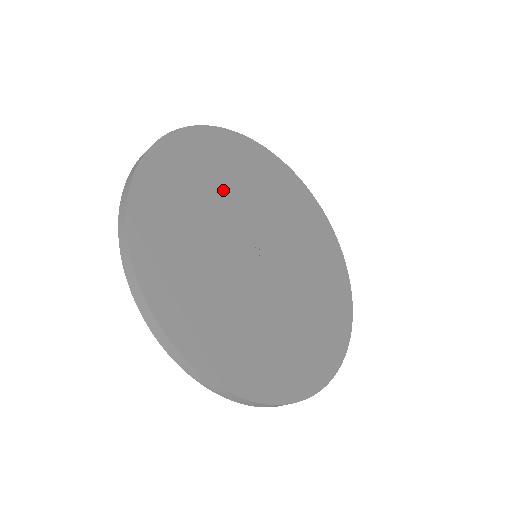
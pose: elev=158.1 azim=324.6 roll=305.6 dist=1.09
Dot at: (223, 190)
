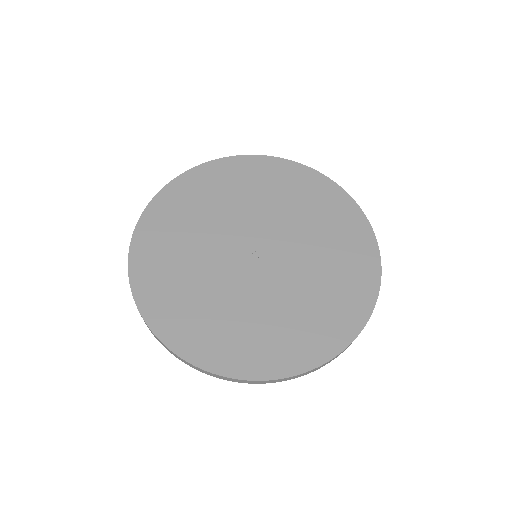
Dot at: (200, 228)
